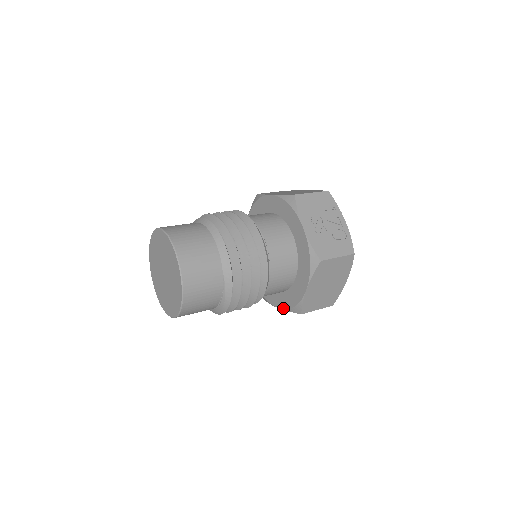
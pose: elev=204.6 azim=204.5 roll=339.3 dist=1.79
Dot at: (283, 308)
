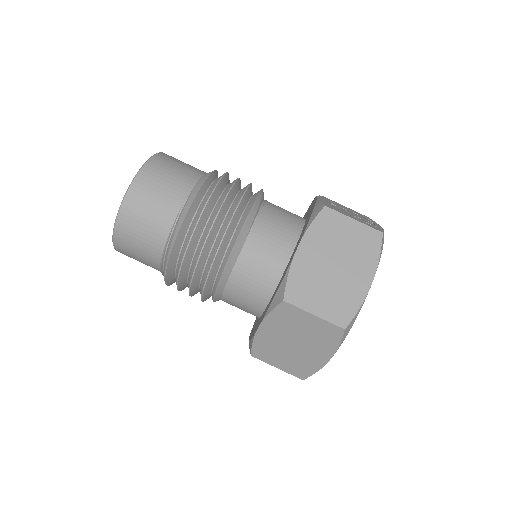
Dot at: (264, 315)
